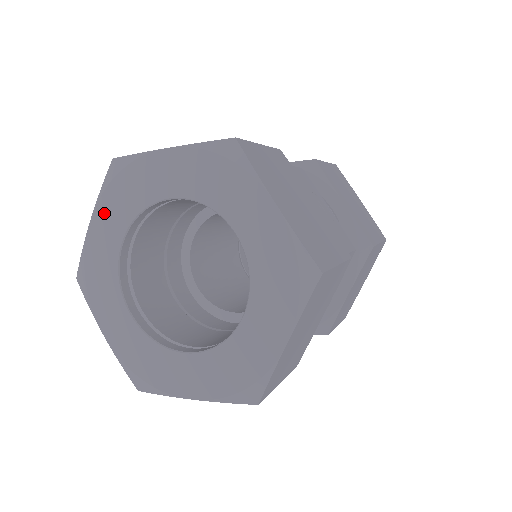
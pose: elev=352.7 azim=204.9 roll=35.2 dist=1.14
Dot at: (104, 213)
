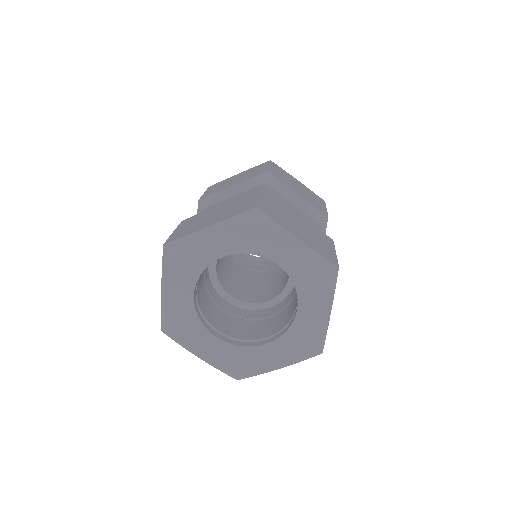
Dot at: (223, 232)
